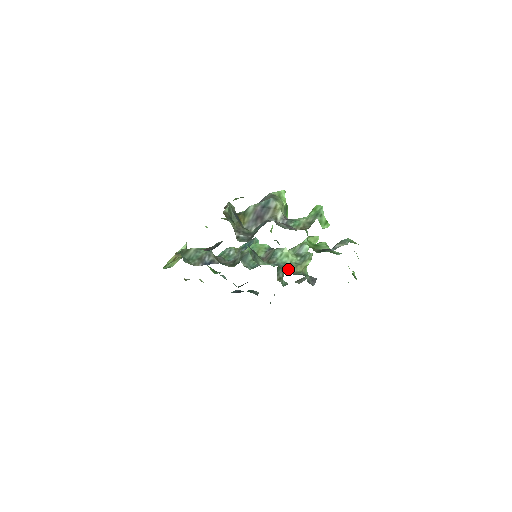
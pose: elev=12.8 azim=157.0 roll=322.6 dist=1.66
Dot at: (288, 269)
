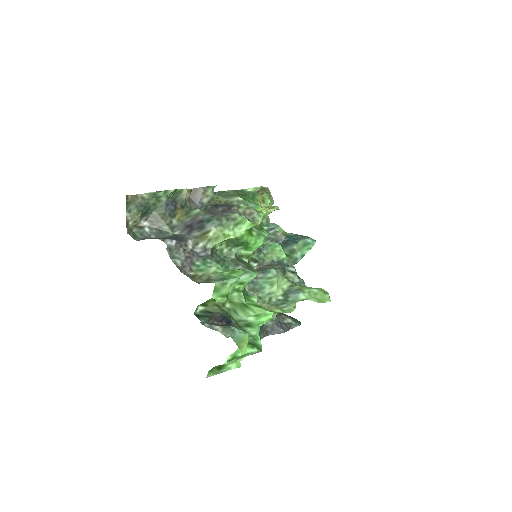
Dot at: occluded
